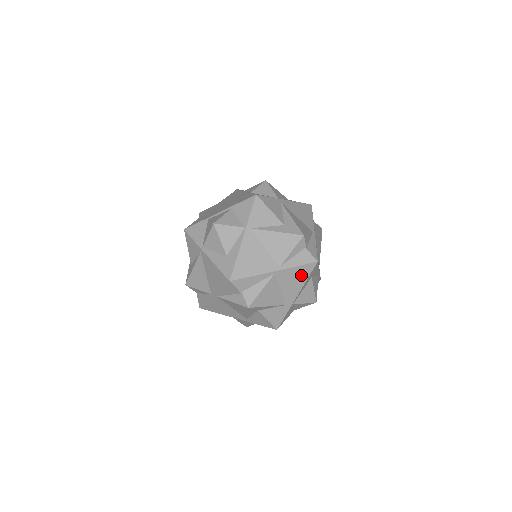
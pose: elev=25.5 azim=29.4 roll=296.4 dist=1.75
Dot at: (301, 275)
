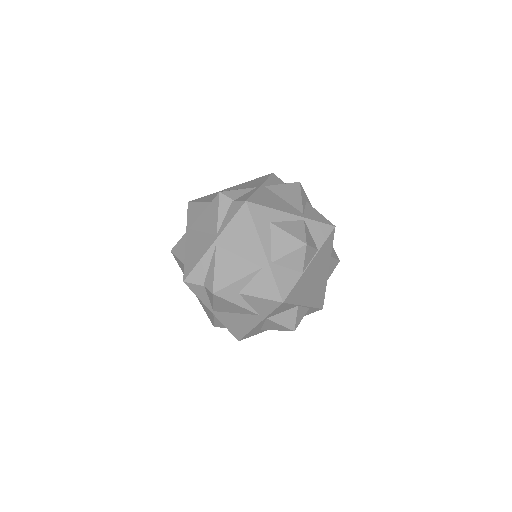
Dot at: (244, 227)
